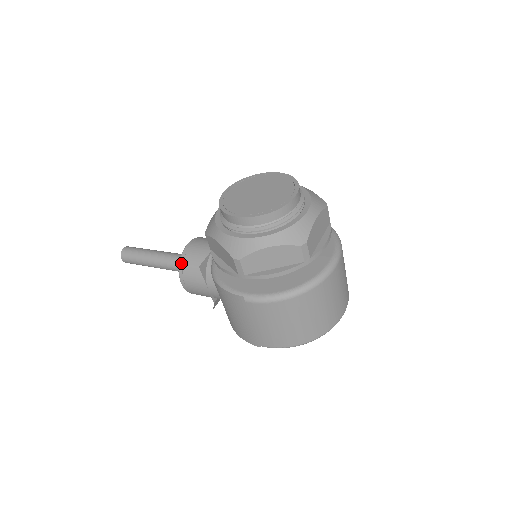
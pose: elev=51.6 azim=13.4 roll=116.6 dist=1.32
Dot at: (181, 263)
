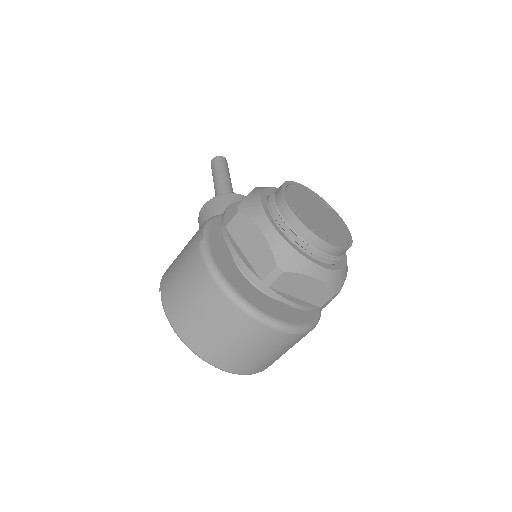
Dot at: (224, 195)
